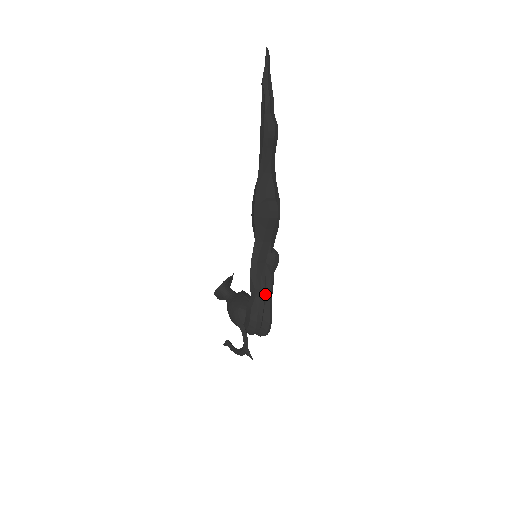
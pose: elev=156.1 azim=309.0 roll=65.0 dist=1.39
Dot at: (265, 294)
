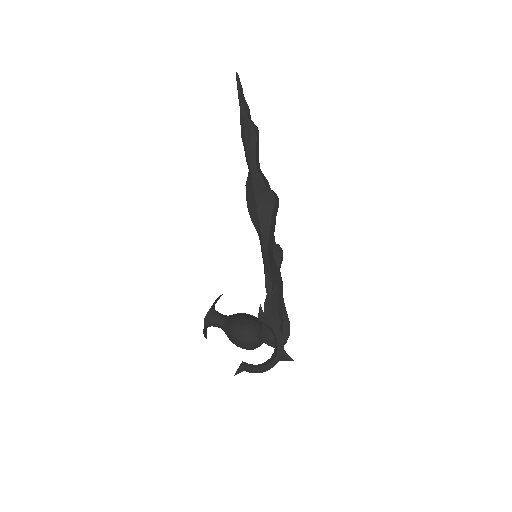
Dot at: (279, 290)
